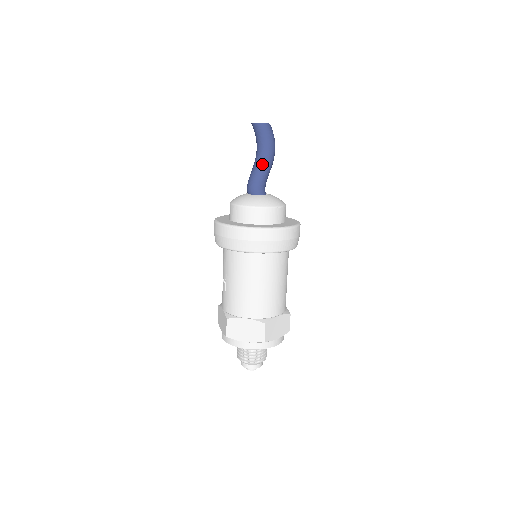
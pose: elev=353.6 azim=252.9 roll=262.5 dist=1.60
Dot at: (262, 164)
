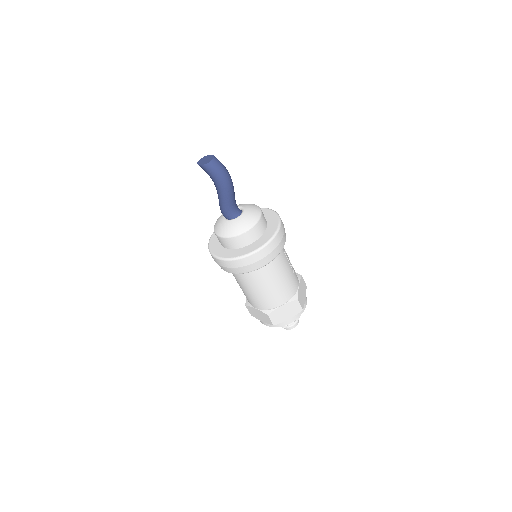
Dot at: (220, 196)
